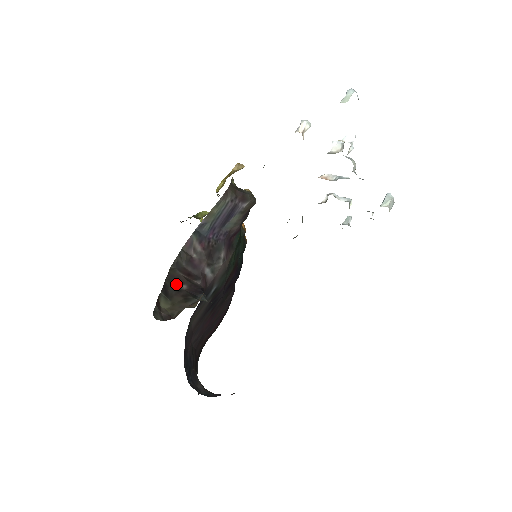
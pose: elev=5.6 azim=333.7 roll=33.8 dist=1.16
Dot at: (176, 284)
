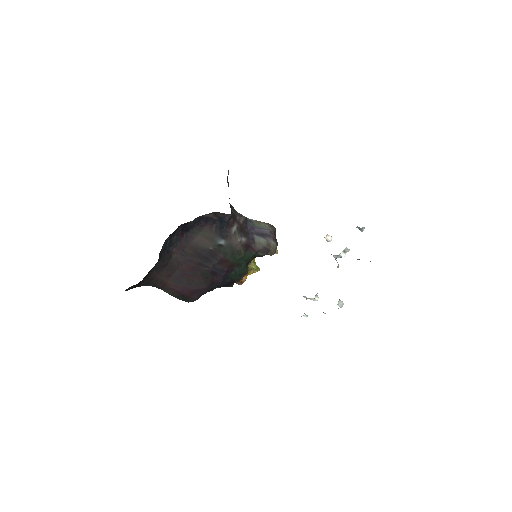
Dot at: occluded
